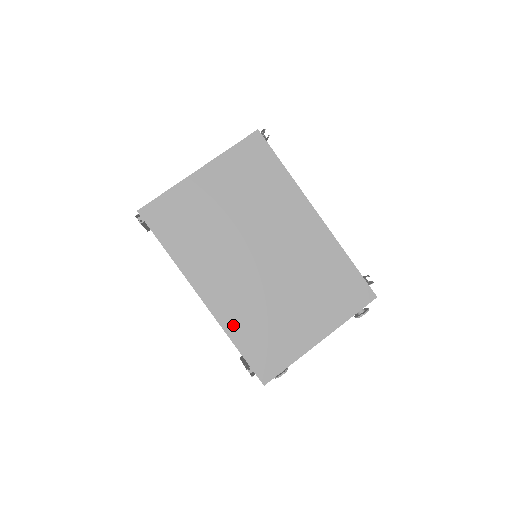
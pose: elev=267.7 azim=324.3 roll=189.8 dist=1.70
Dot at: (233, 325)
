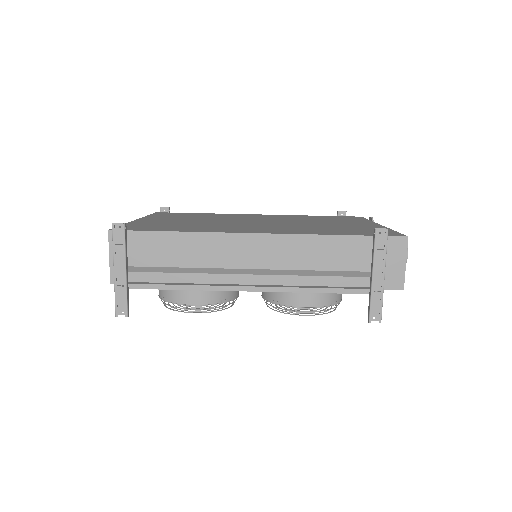
Dot at: (312, 233)
